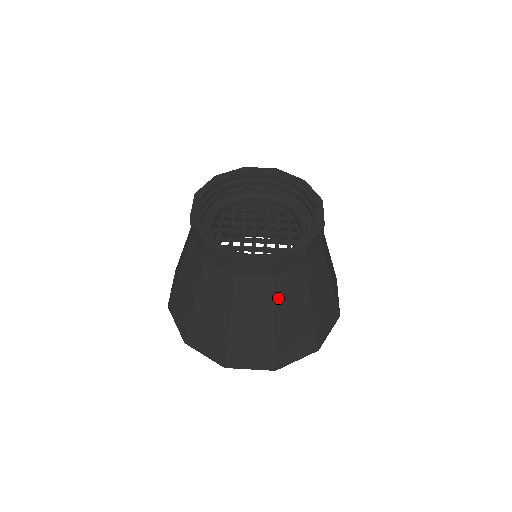
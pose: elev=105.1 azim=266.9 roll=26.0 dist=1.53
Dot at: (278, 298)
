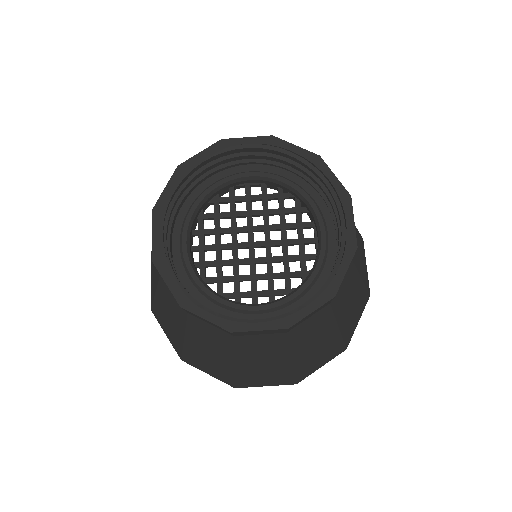
Dot at: (295, 342)
